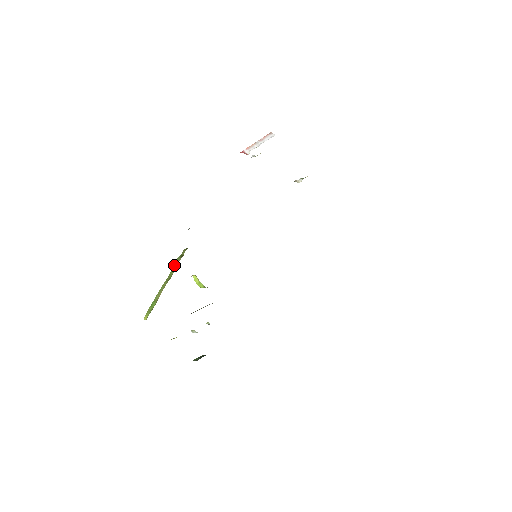
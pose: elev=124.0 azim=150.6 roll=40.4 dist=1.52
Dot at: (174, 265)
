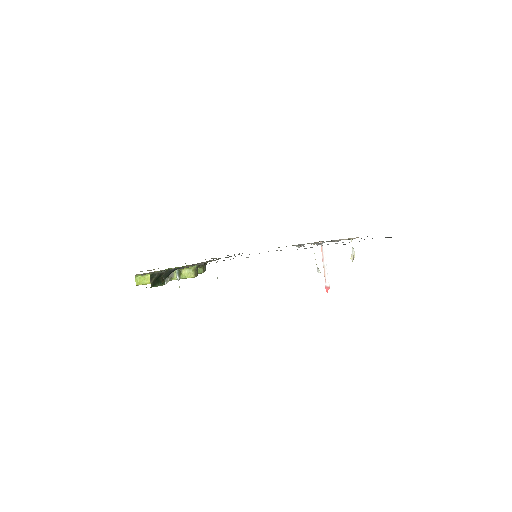
Dot at: occluded
